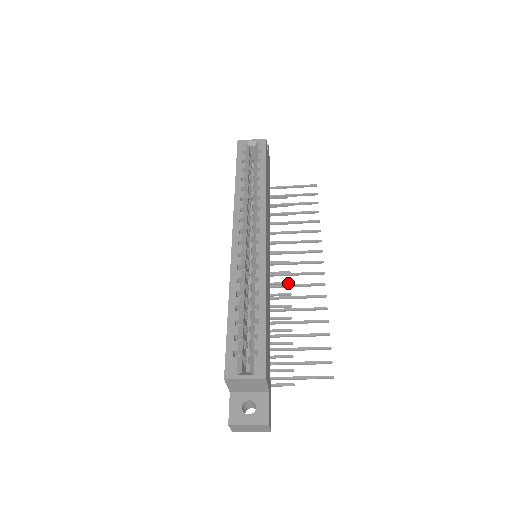
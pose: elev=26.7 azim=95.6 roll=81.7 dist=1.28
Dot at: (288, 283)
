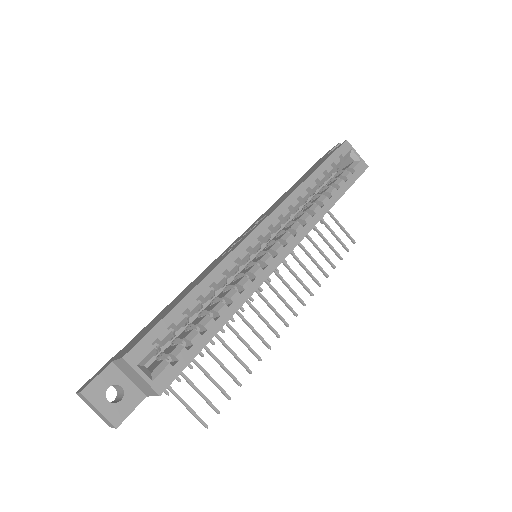
Dot at: (251, 299)
